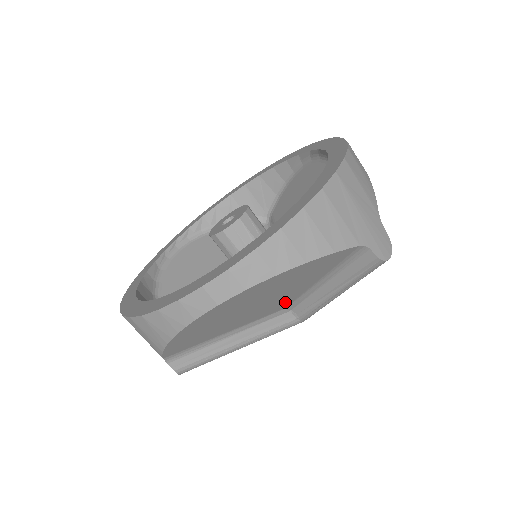
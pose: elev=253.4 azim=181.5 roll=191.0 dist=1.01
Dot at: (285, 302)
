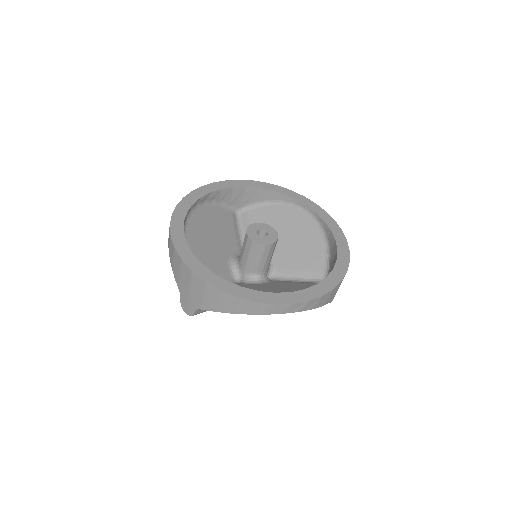
Dot at: occluded
